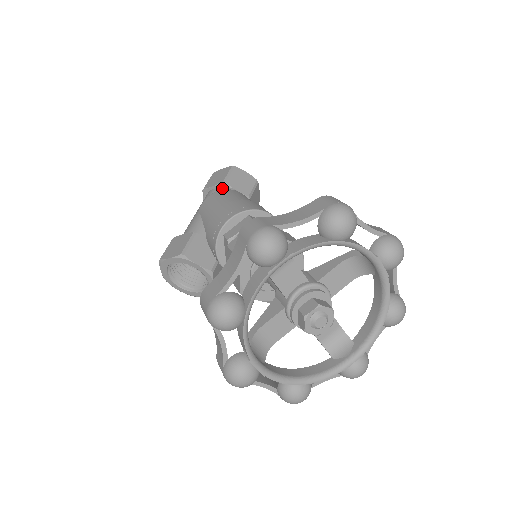
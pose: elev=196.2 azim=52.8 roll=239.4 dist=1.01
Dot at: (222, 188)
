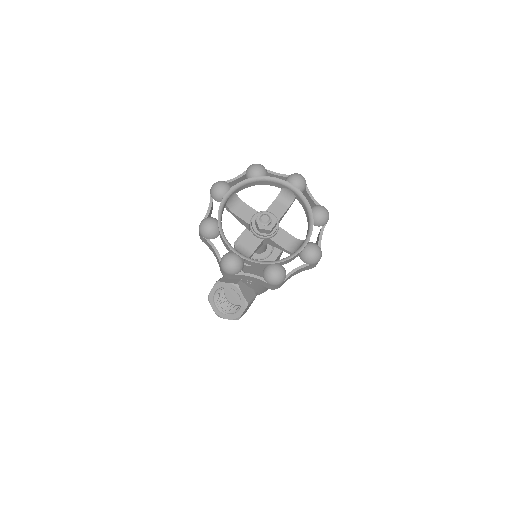
Dot at: occluded
